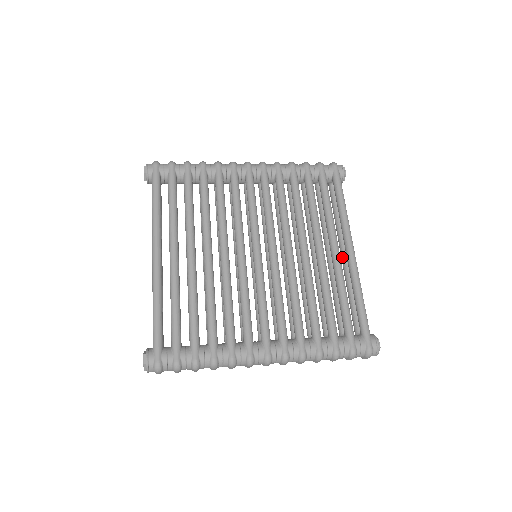
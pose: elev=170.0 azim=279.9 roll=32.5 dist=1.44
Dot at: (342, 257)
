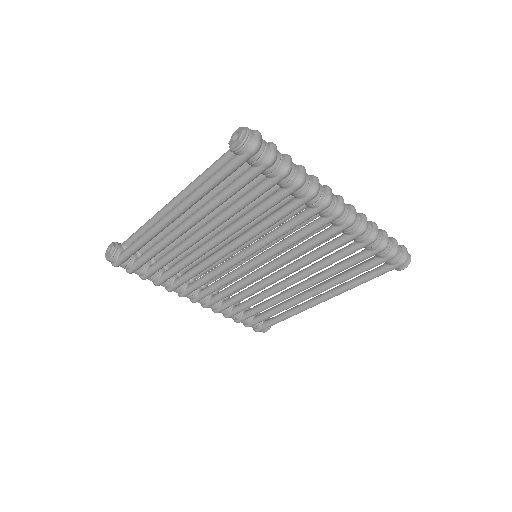
Dot at: (319, 295)
